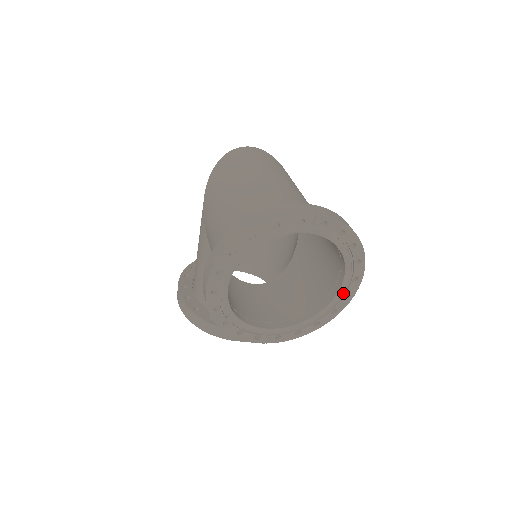
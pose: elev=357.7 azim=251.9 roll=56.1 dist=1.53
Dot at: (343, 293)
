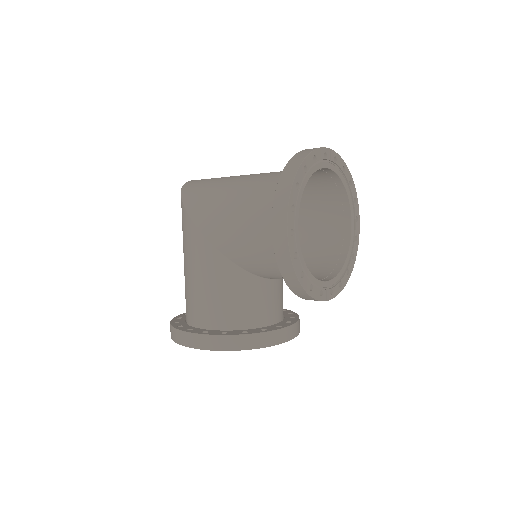
Dot at: (354, 235)
